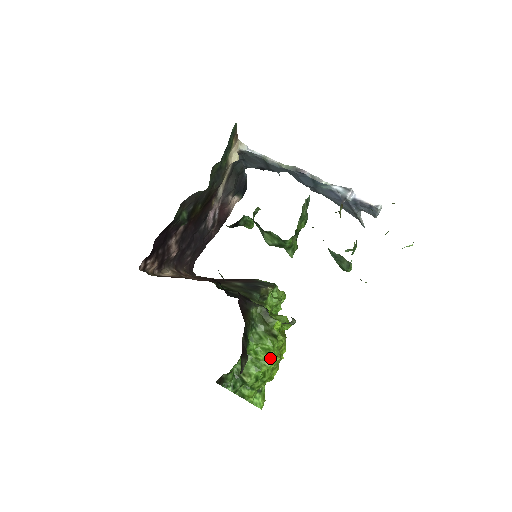
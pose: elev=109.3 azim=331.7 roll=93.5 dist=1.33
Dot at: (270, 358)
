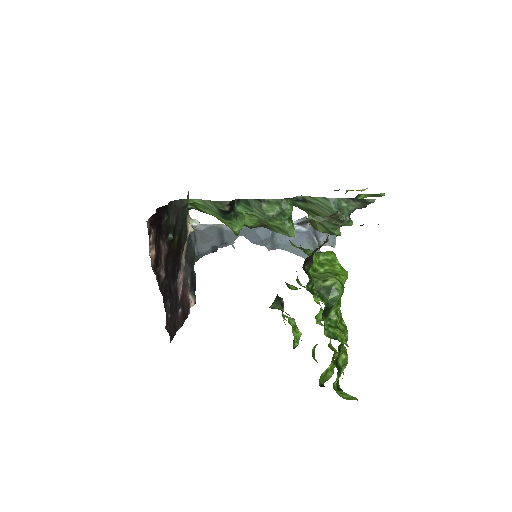
Dot at: (339, 269)
